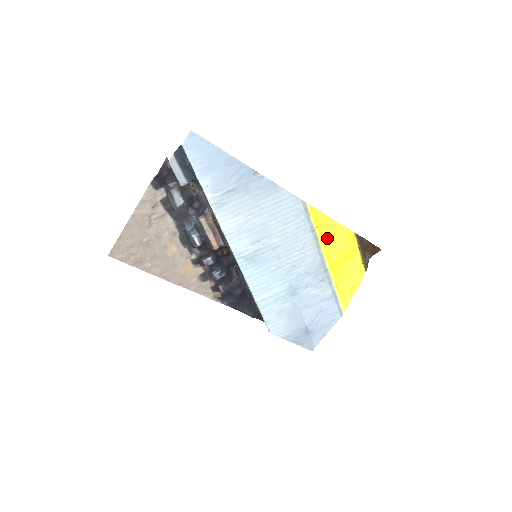
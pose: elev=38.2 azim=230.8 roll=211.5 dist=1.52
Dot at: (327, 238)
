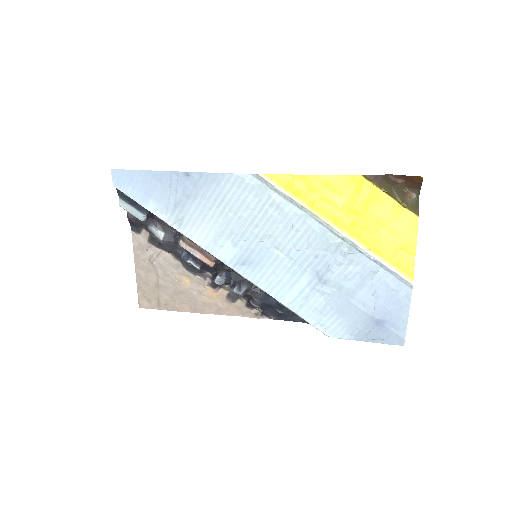
Dot at: (319, 200)
